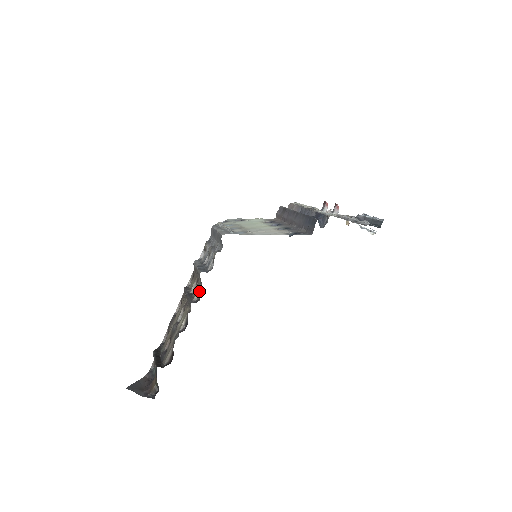
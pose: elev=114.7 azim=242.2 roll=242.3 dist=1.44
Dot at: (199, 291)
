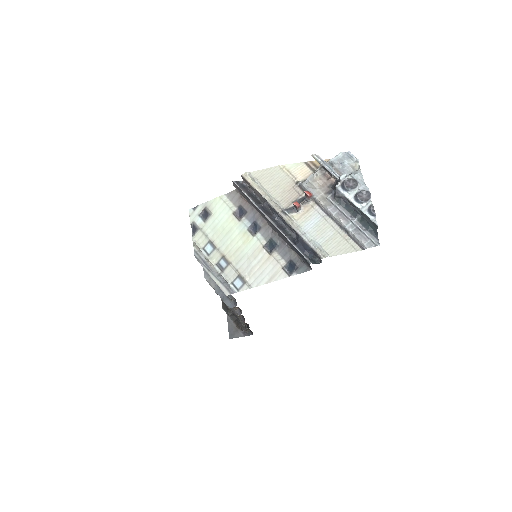
Dot at: (236, 307)
